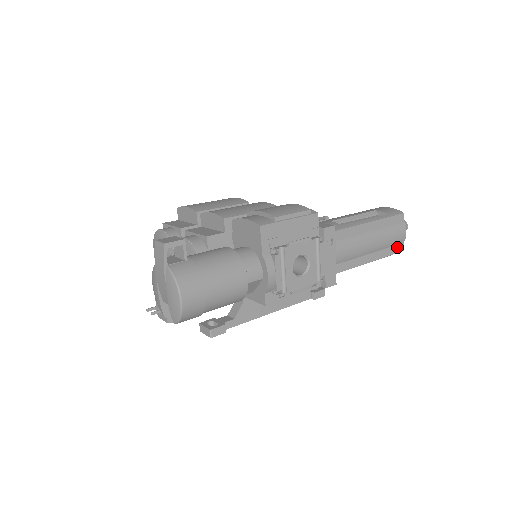
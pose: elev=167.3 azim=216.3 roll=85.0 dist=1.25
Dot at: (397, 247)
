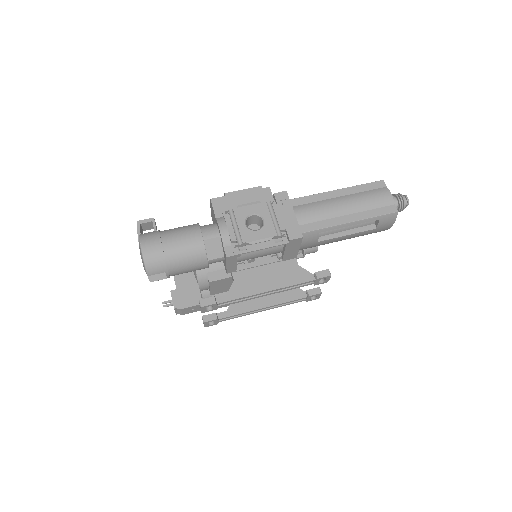
Dot at: (386, 209)
